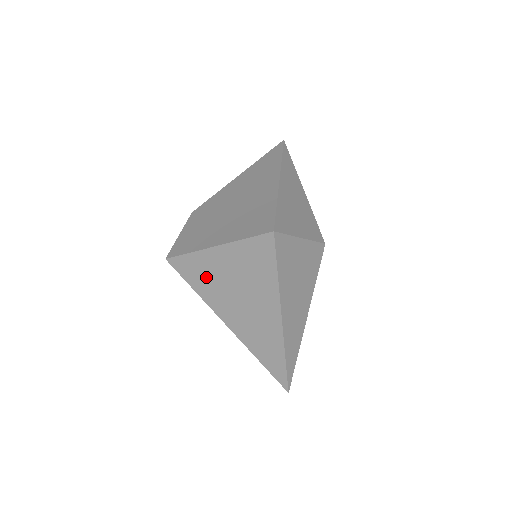
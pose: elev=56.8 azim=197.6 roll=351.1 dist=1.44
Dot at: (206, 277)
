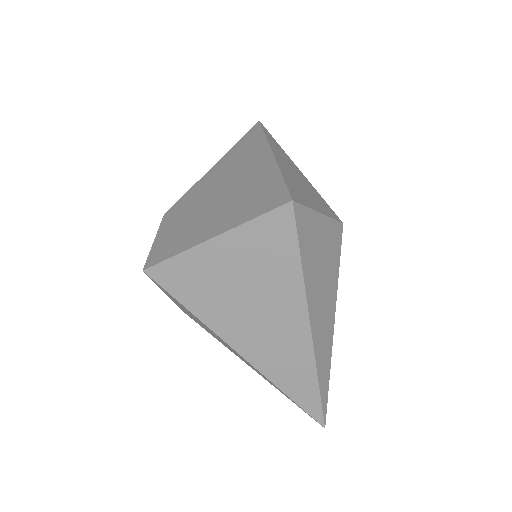
Dot at: (202, 286)
